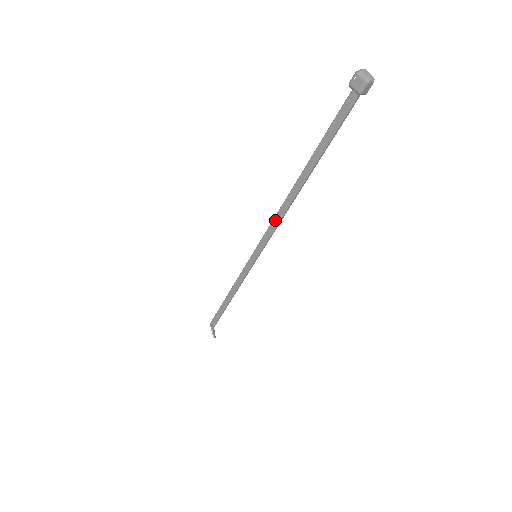
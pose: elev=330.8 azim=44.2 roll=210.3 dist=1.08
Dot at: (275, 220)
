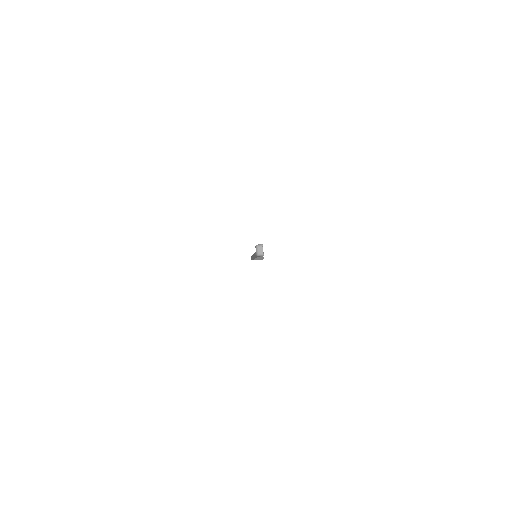
Dot at: occluded
